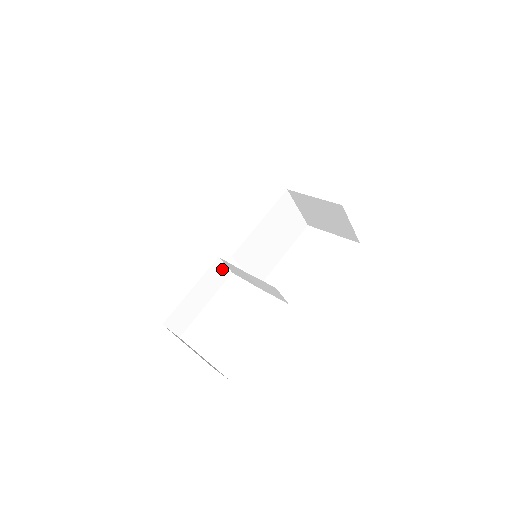
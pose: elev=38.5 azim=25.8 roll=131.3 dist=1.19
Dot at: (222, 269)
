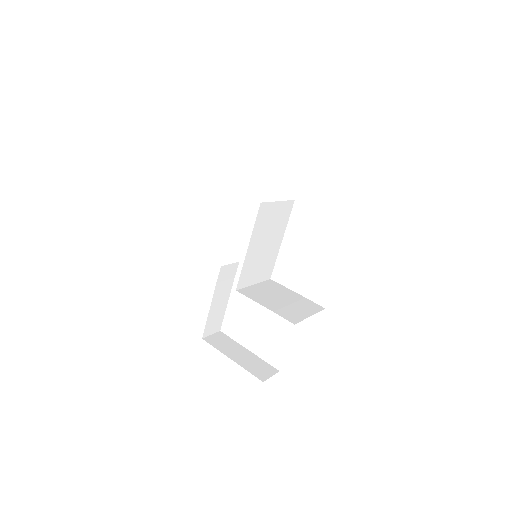
Dot at: (229, 269)
